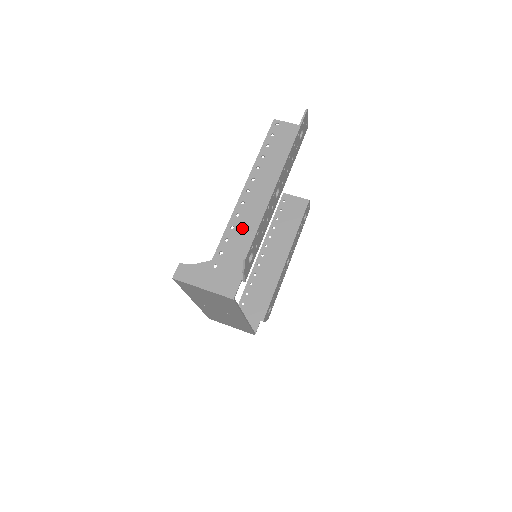
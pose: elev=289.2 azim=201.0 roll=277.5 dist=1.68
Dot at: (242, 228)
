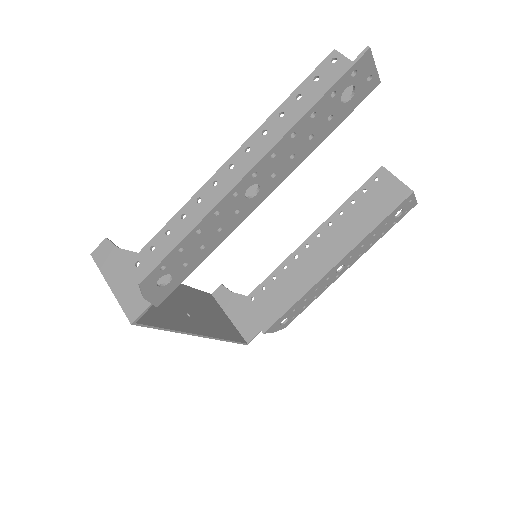
Dot at: (193, 224)
